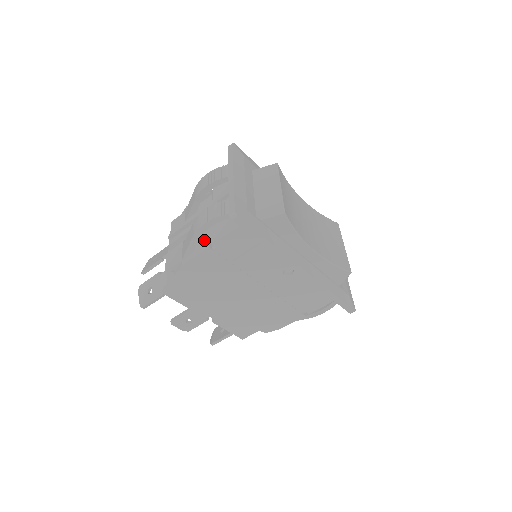
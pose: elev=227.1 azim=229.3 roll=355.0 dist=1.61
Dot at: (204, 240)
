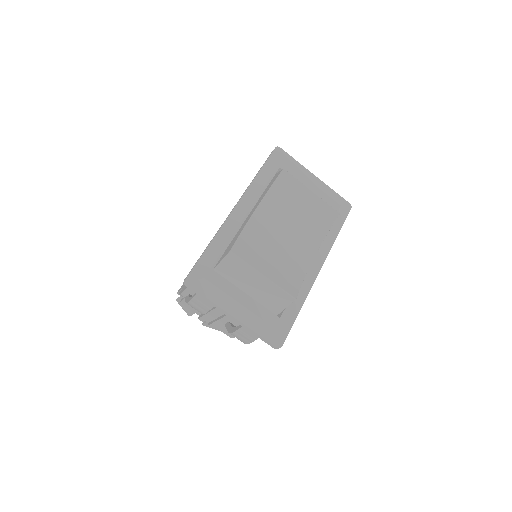
Dot at: occluded
